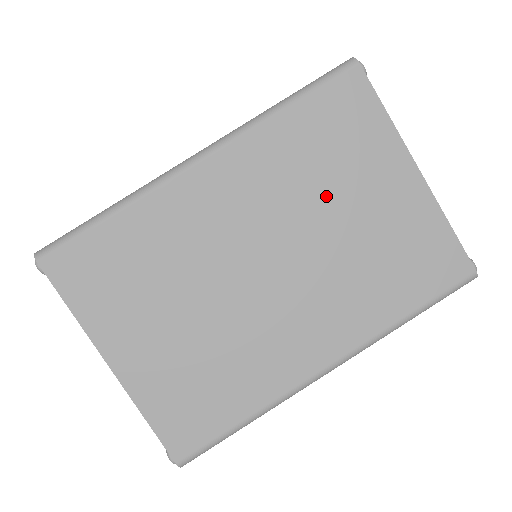
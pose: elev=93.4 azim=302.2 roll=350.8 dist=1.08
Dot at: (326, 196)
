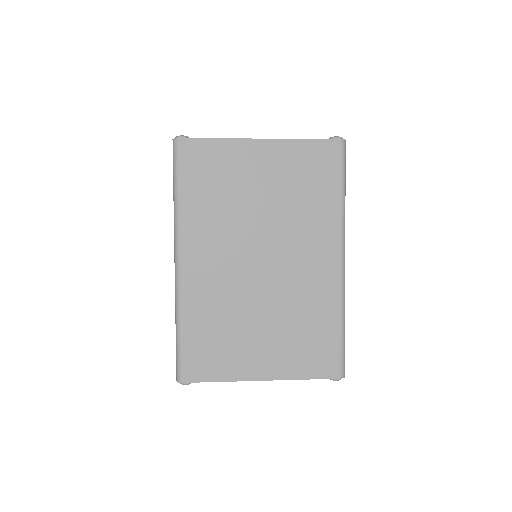
Dot at: (242, 203)
